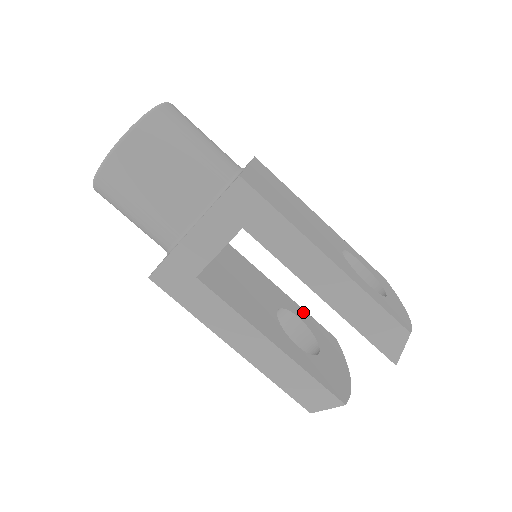
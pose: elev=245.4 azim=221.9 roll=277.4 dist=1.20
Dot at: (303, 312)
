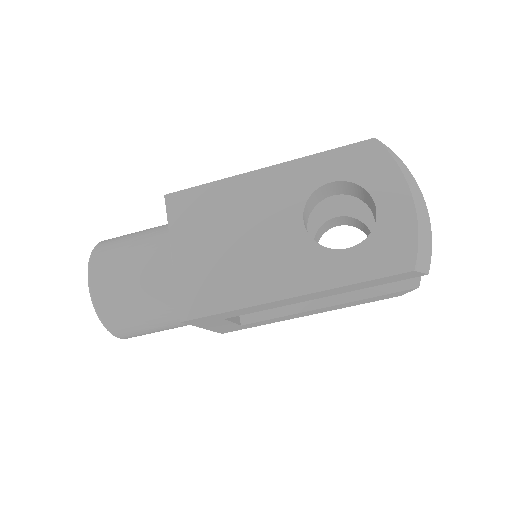
Dot at: (338, 196)
